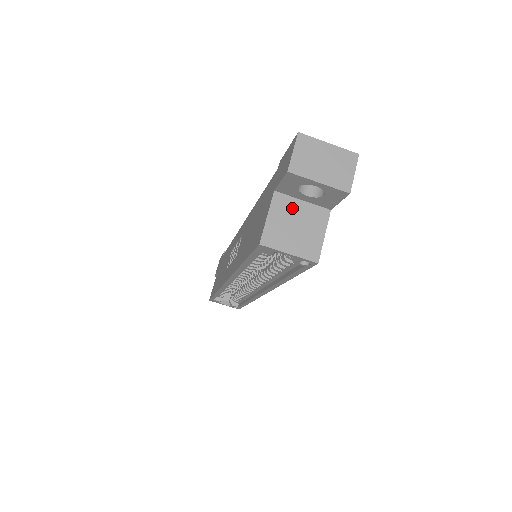
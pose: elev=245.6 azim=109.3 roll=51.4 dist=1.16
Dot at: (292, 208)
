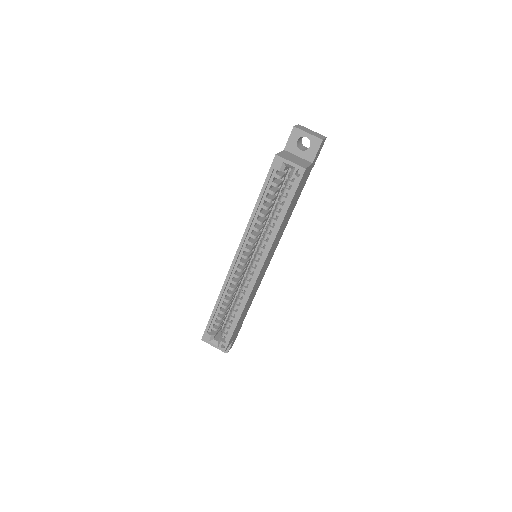
Dot at: (293, 155)
